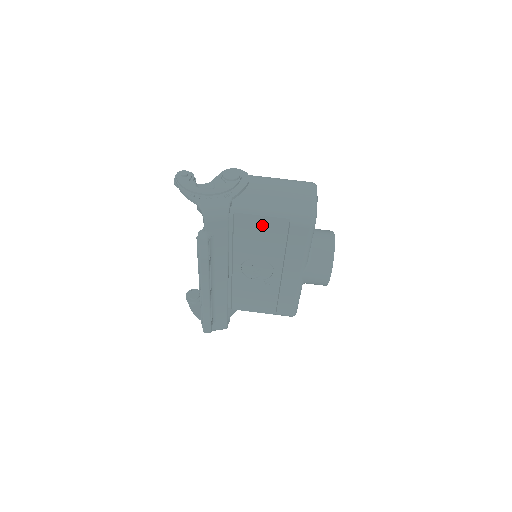
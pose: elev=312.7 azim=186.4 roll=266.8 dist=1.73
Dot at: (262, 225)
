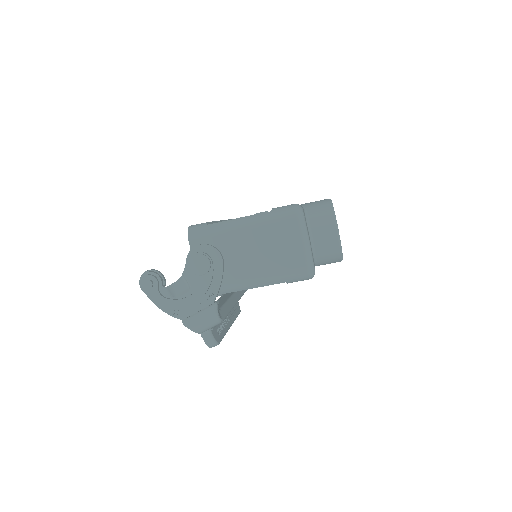
Dot at: occluded
